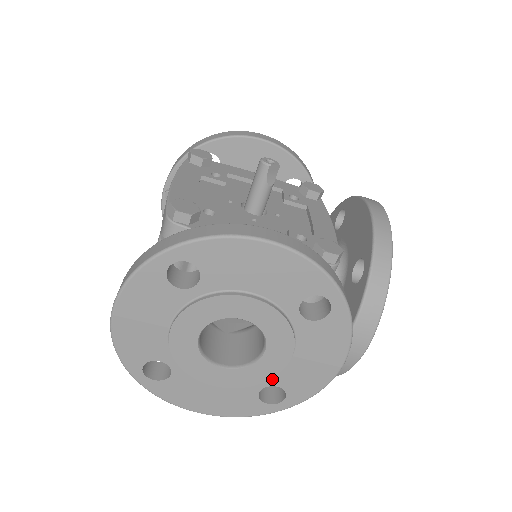
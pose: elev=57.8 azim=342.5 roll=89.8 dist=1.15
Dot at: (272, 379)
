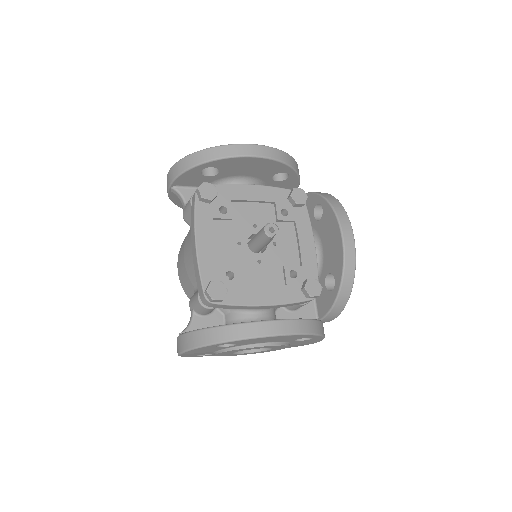
Dot at: occluded
